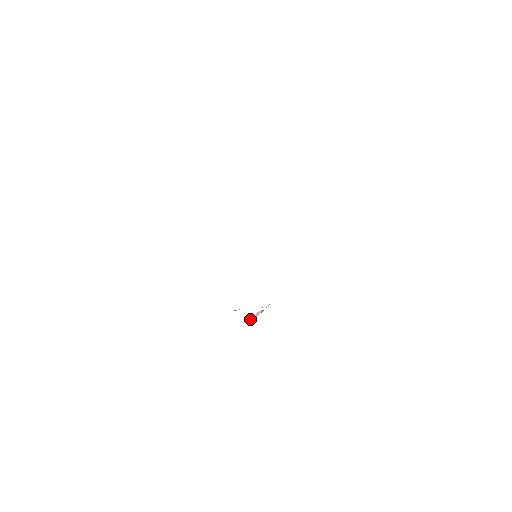
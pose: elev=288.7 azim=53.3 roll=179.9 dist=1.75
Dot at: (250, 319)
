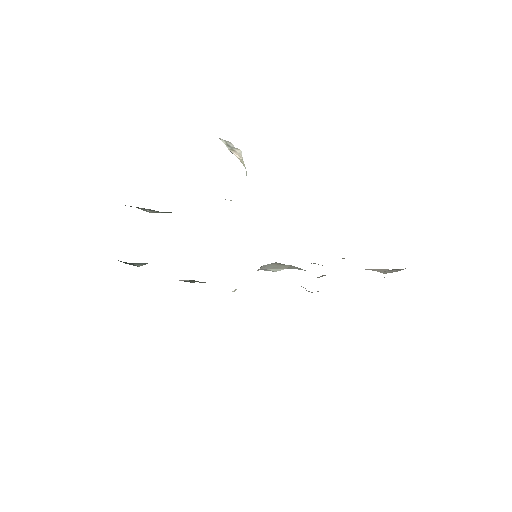
Dot at: occluded
